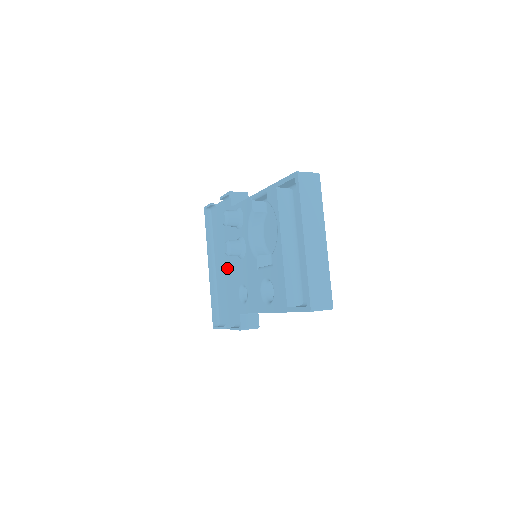
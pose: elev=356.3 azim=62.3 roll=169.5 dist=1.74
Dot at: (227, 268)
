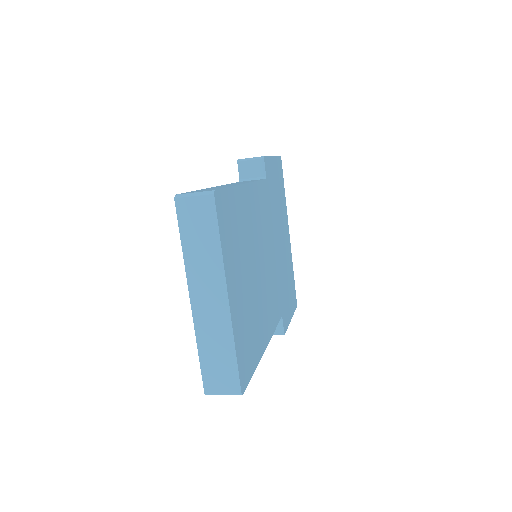
Dot at: occluded
